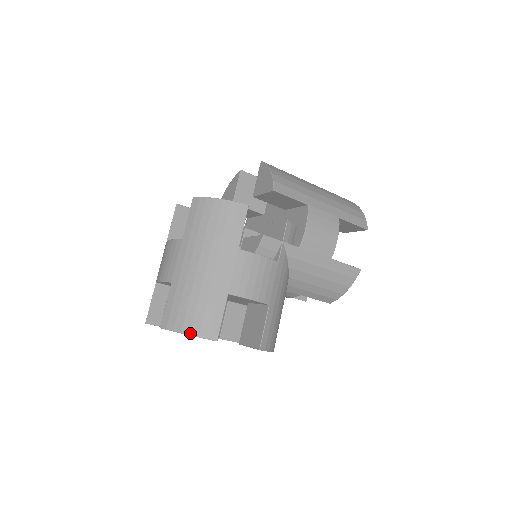
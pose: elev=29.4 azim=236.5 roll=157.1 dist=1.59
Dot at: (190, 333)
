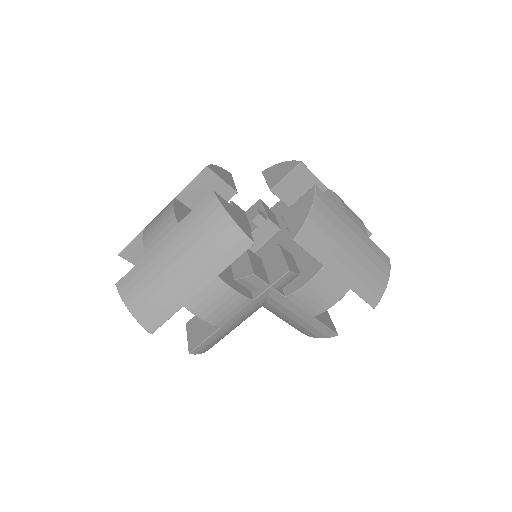
Dot at: (133, 313)
